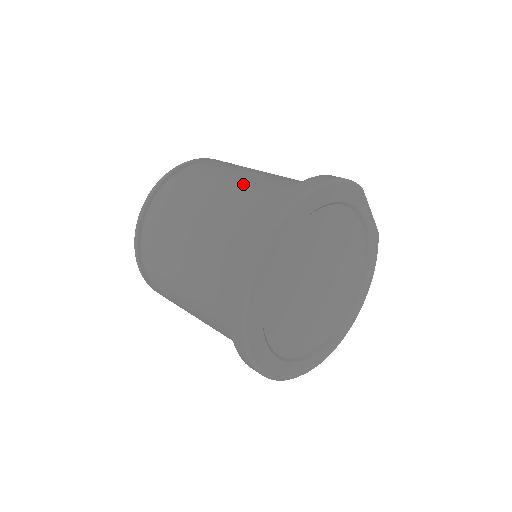
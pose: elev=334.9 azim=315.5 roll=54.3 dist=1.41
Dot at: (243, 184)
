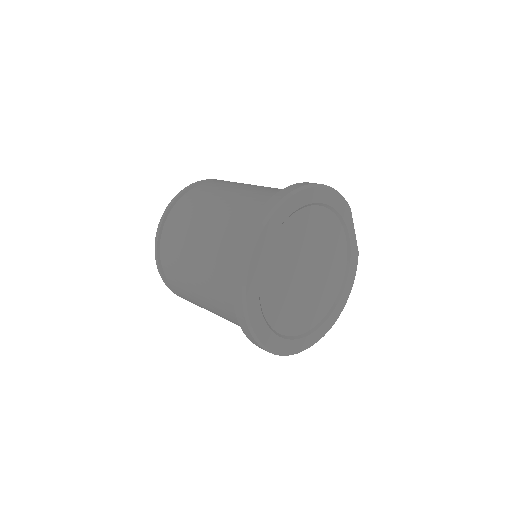
Dot at: (259, 187)
